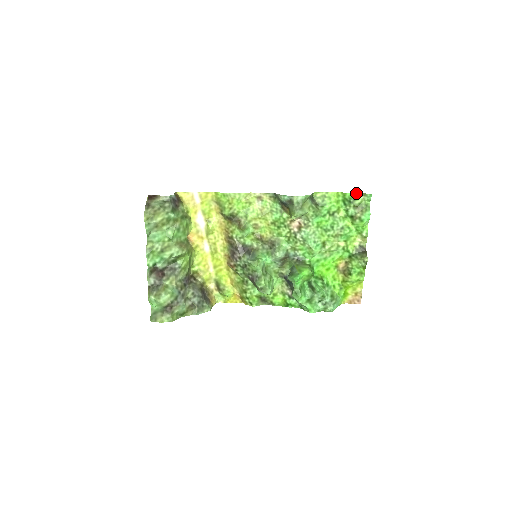
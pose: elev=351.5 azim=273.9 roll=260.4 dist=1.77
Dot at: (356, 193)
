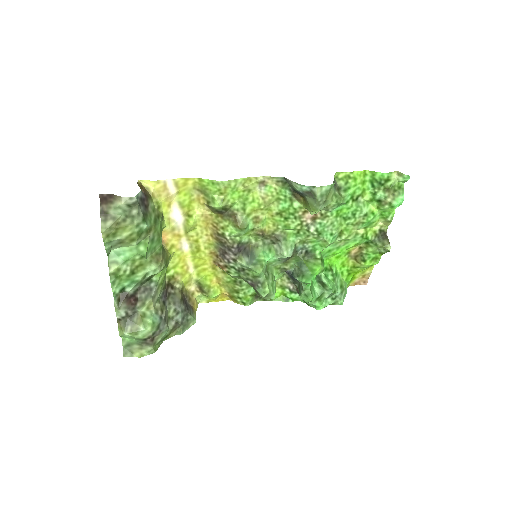
Dot at: (389, 172)
